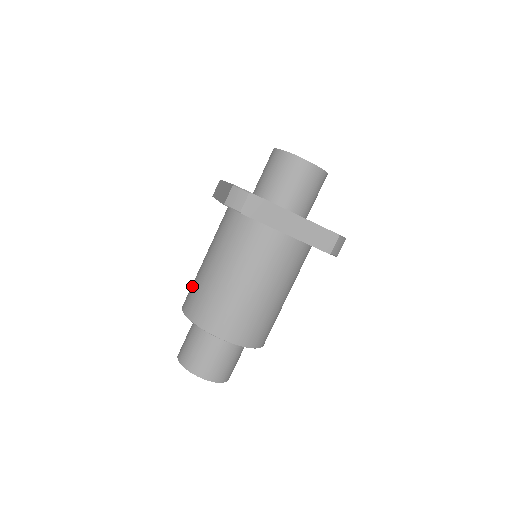
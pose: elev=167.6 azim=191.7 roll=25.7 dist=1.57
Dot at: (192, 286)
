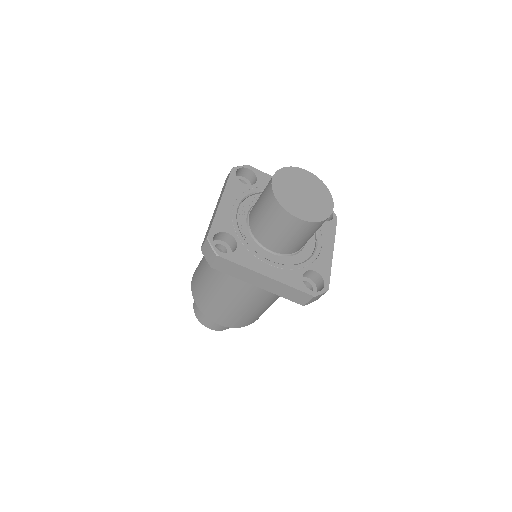
Dot at: (199, 265)
